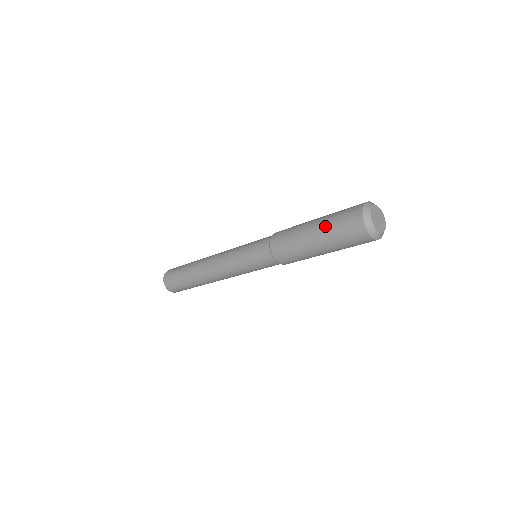
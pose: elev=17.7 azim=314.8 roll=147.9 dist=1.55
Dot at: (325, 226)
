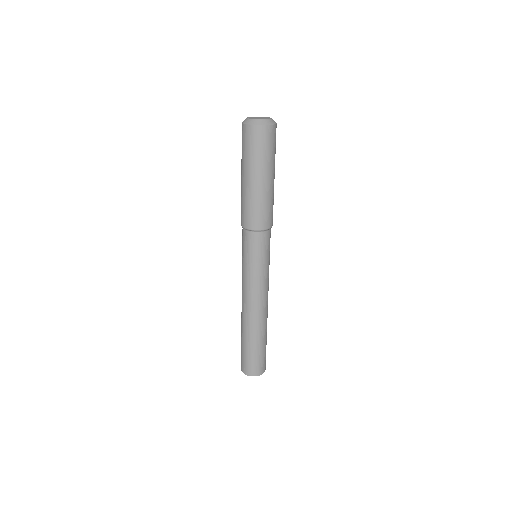
Dot at: (241, 162)
